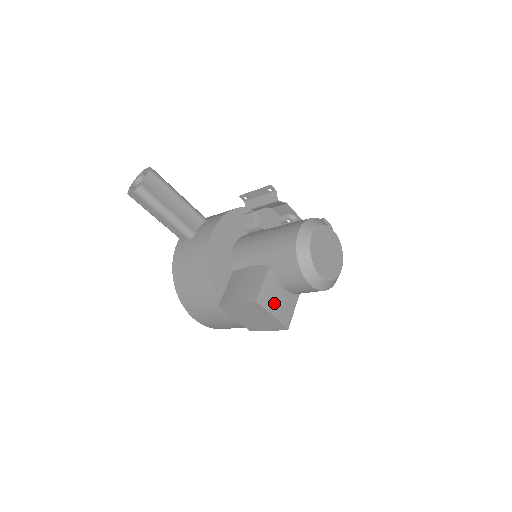
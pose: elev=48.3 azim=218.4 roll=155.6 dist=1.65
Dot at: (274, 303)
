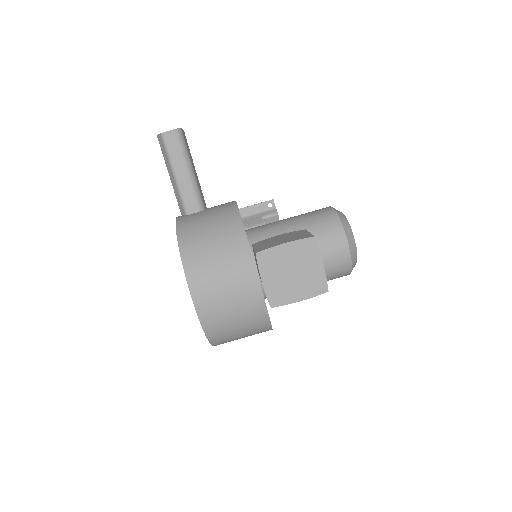
Dot at: occluded
